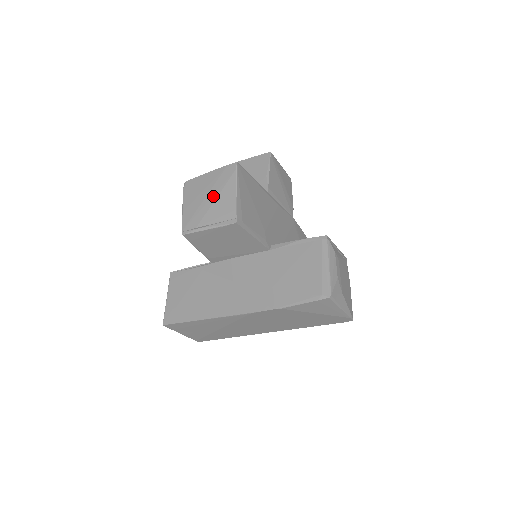
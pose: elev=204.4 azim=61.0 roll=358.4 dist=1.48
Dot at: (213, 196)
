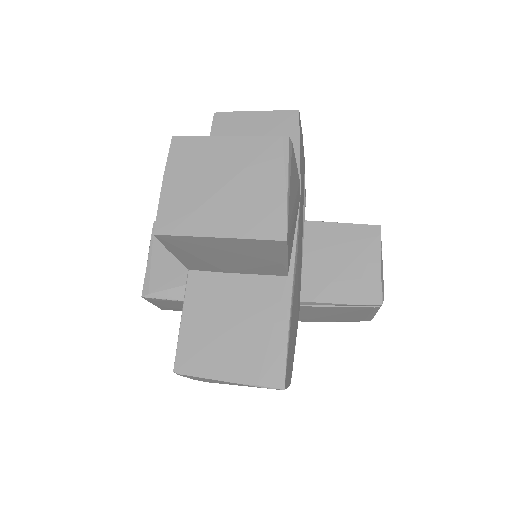
Dot at: occluded
